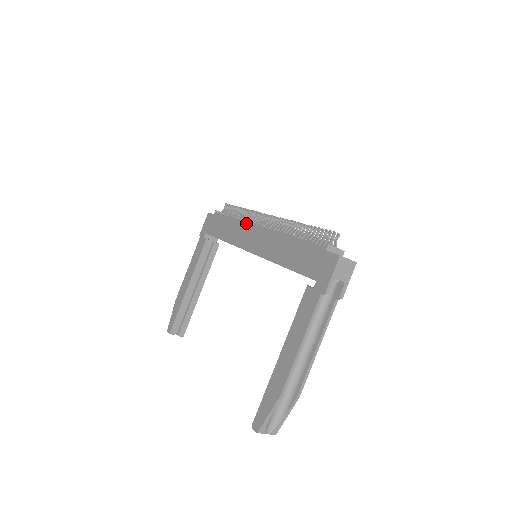
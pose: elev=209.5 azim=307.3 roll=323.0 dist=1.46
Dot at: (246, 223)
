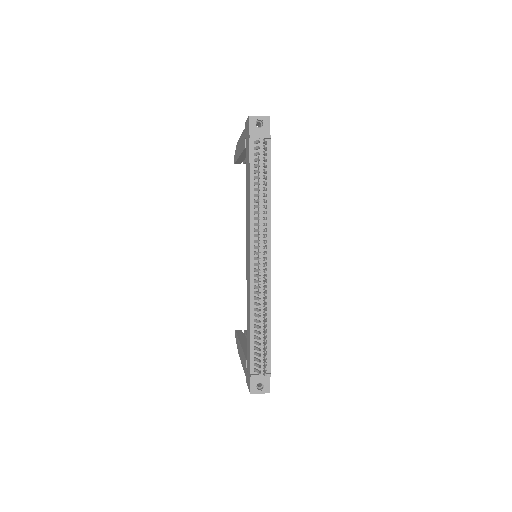
Dot at: (249, 230)
